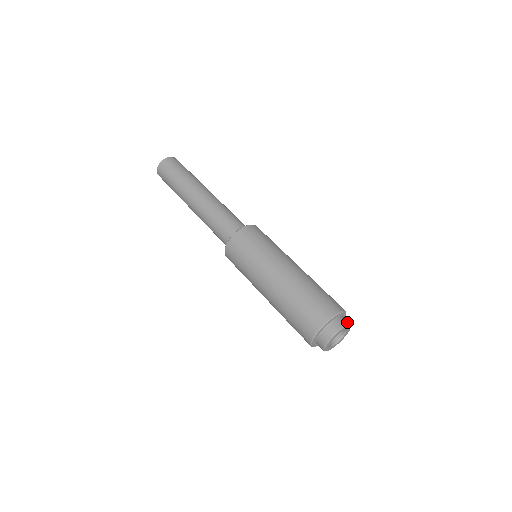
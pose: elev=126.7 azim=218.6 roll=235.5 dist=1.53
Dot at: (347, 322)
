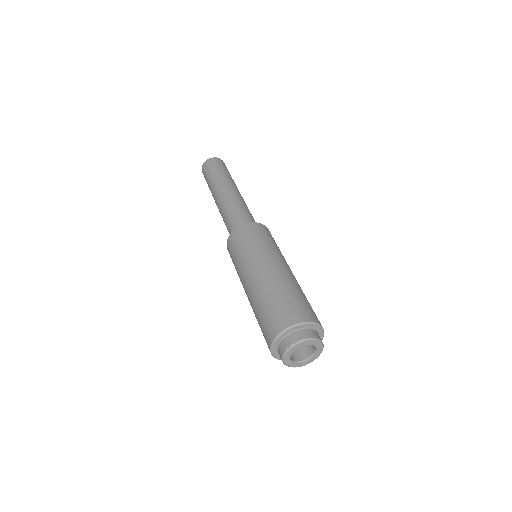
Dot at: occluded
